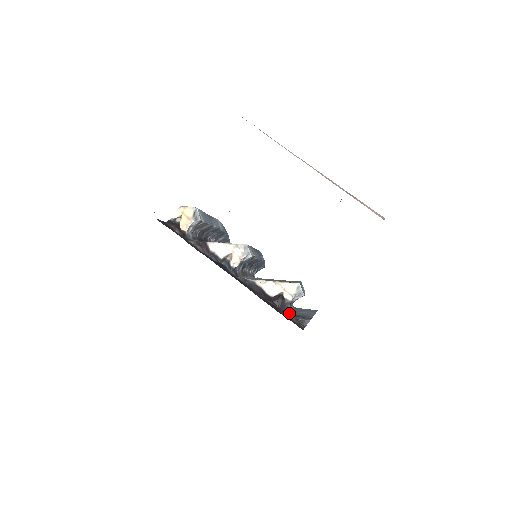
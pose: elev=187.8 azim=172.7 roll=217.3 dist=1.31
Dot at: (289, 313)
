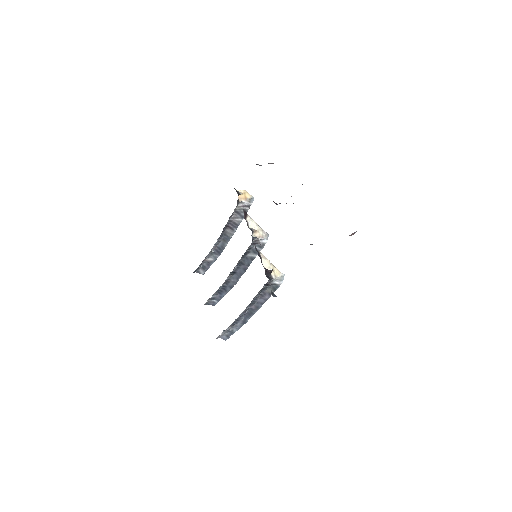
Dot at: occluded
